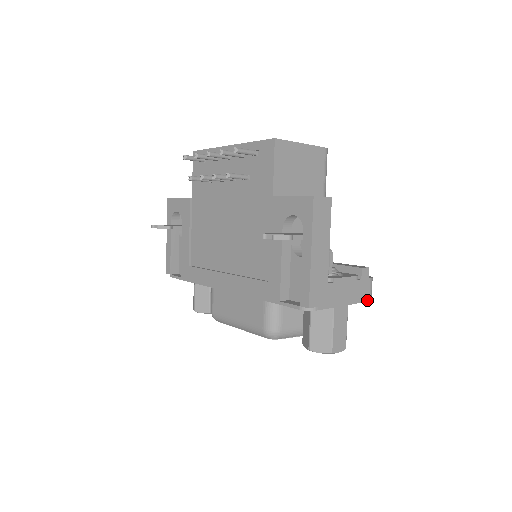
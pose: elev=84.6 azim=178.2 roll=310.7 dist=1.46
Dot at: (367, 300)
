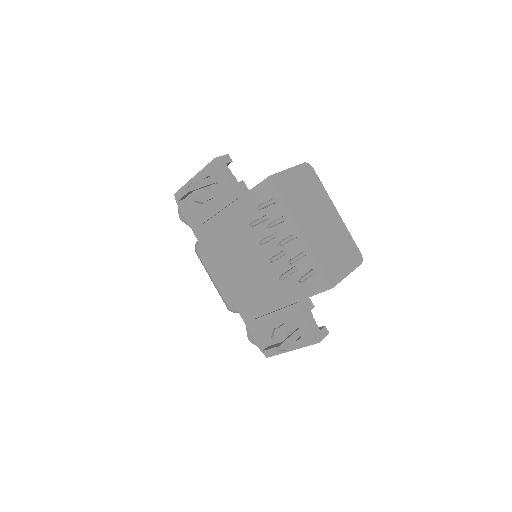
Dot at: occluded
